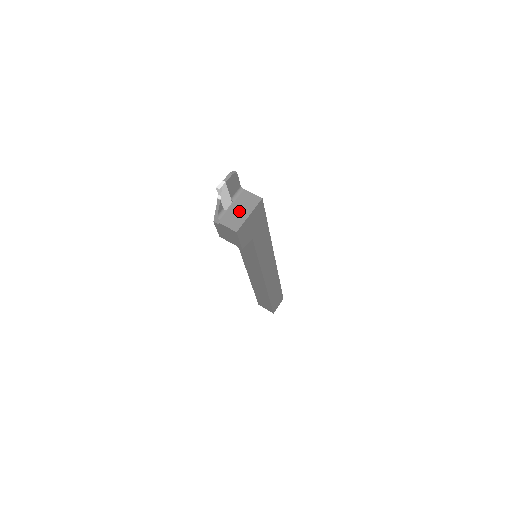
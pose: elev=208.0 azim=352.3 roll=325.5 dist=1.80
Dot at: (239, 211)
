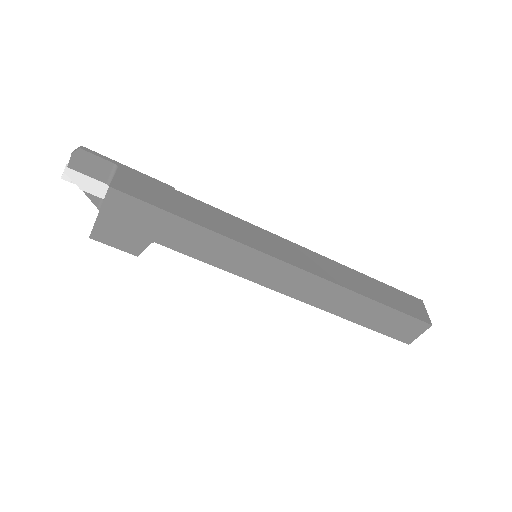
Dot at: occluded
